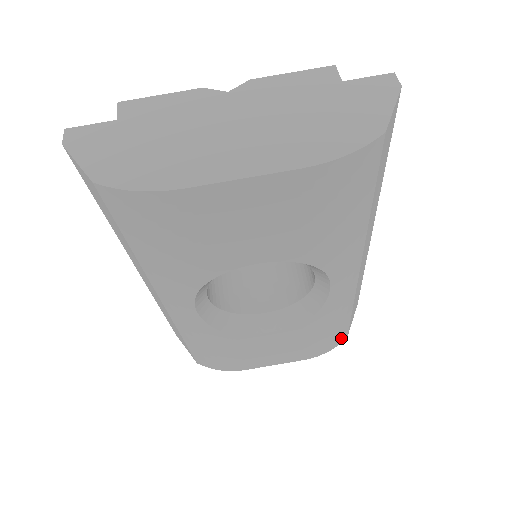
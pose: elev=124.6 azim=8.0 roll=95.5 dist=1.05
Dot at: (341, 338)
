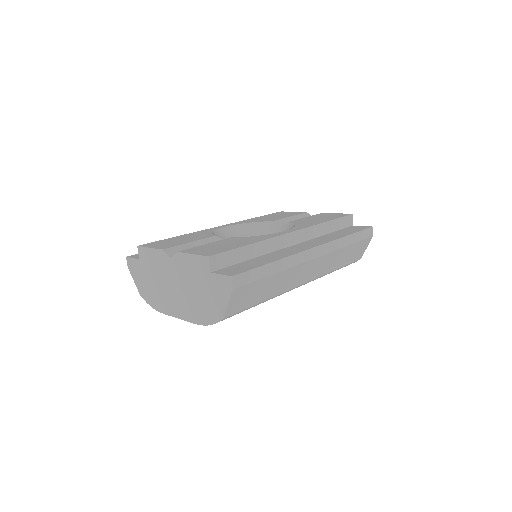
Dot at: occluded
